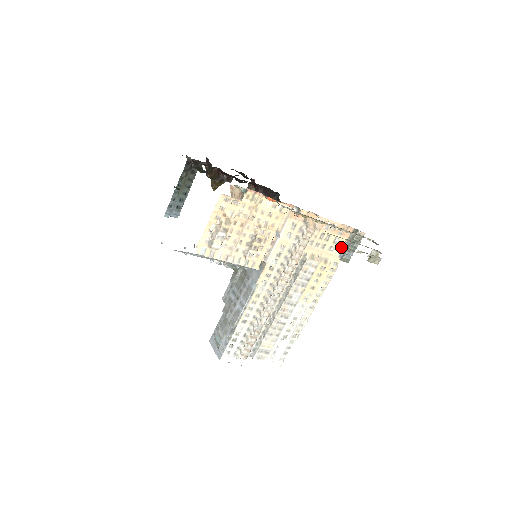
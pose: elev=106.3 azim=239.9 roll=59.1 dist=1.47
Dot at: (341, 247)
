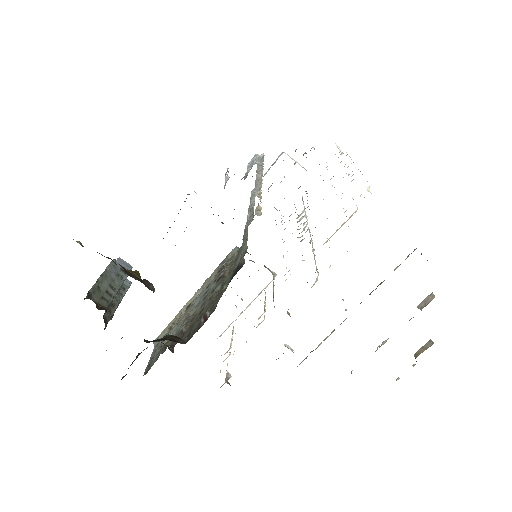
Dot at: occluded
